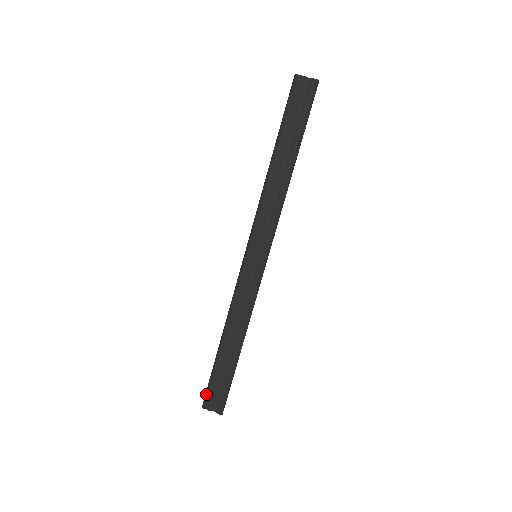
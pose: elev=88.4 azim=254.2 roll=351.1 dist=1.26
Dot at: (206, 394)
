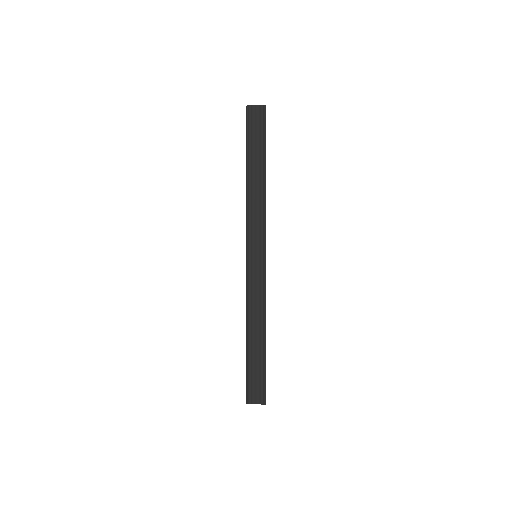
Dot at: (247, 390)
